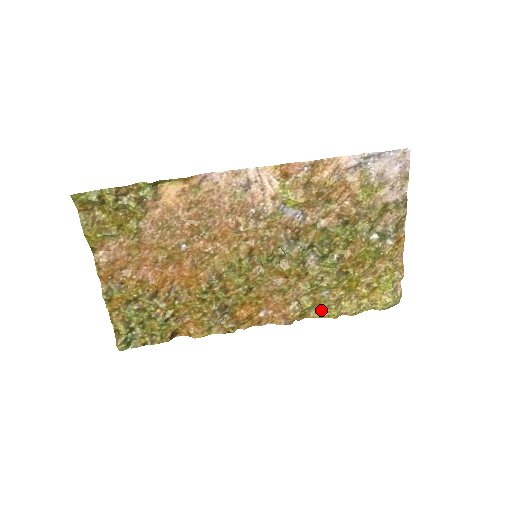
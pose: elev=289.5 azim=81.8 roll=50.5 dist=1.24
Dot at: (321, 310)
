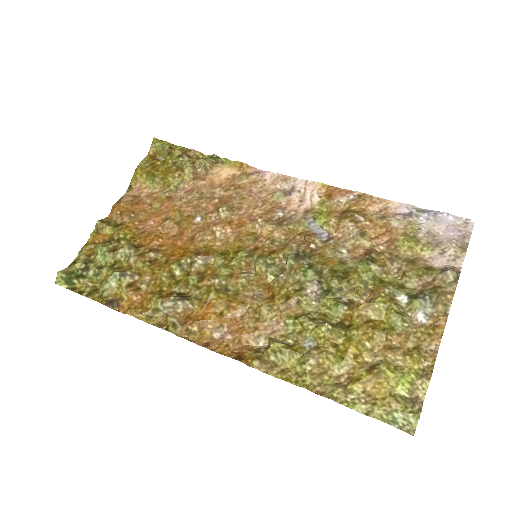
Dot at: (291, 370)
